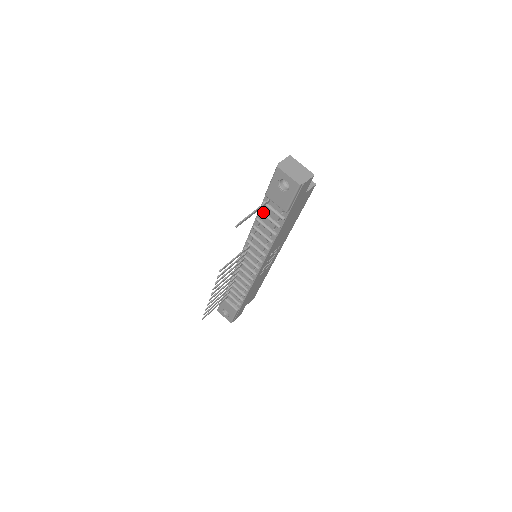
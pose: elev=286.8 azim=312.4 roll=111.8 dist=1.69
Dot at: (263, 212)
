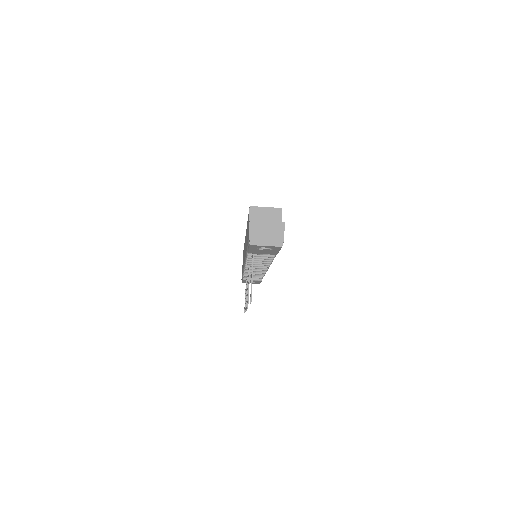
Dot at: occluded
